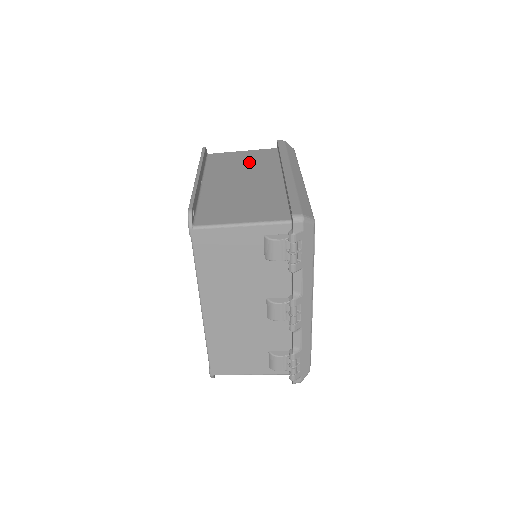
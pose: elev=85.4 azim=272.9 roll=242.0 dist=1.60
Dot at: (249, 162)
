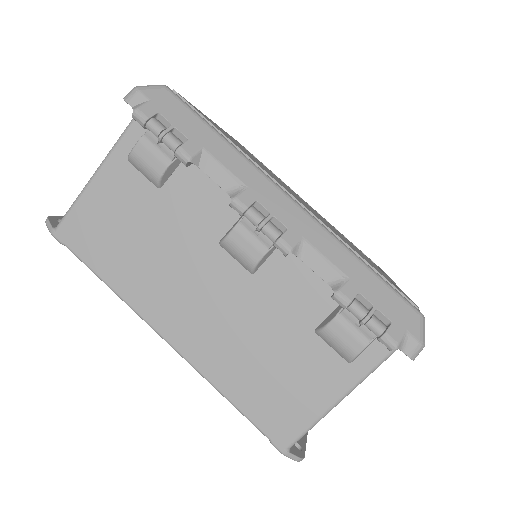
Dot at: occluded
